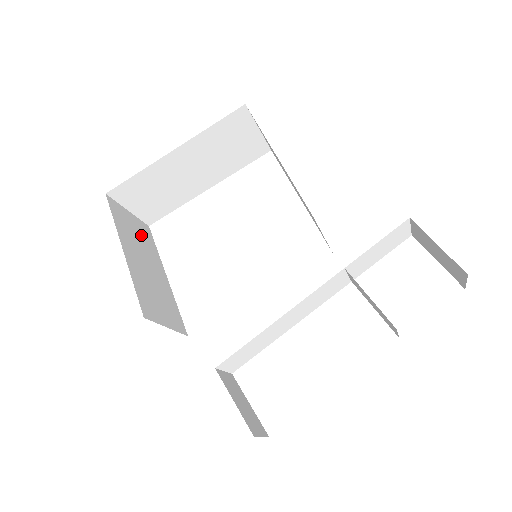
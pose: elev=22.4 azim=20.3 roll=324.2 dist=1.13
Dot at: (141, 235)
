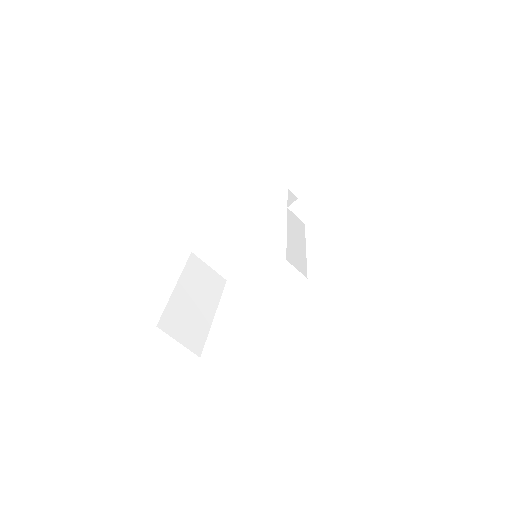
Dot at: occluded
